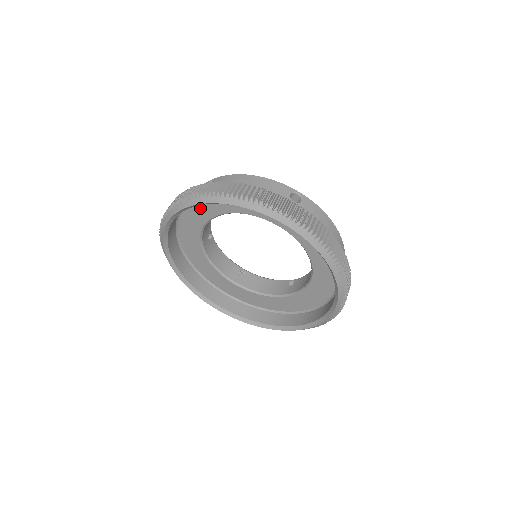
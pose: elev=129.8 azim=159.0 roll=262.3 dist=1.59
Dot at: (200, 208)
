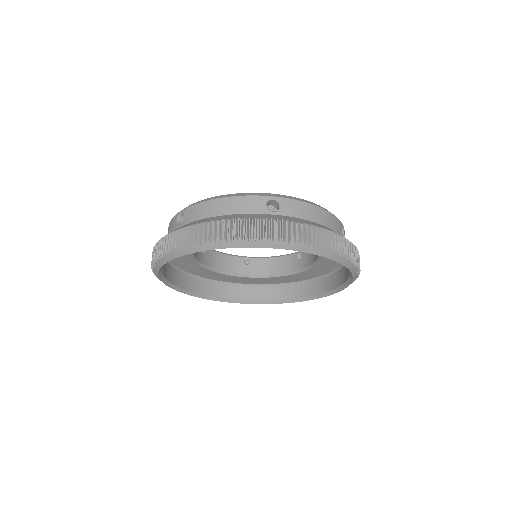
Dot at: occluded
